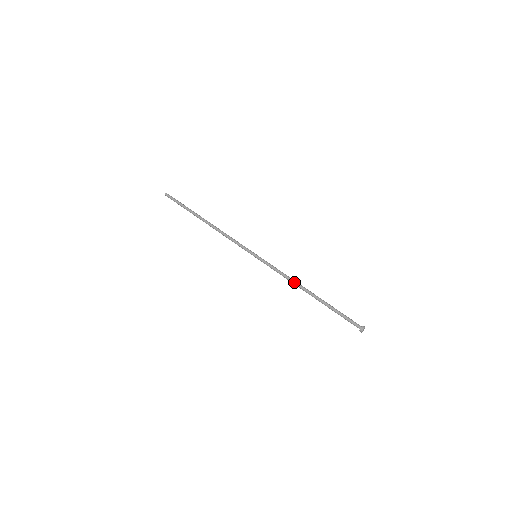
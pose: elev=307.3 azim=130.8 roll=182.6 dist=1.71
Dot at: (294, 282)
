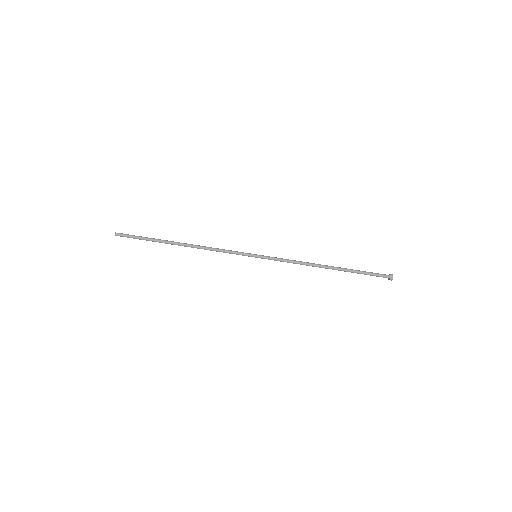
Dot at: (308, 265)
